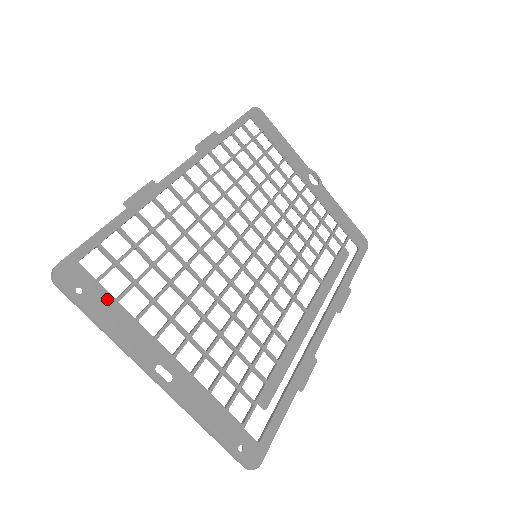
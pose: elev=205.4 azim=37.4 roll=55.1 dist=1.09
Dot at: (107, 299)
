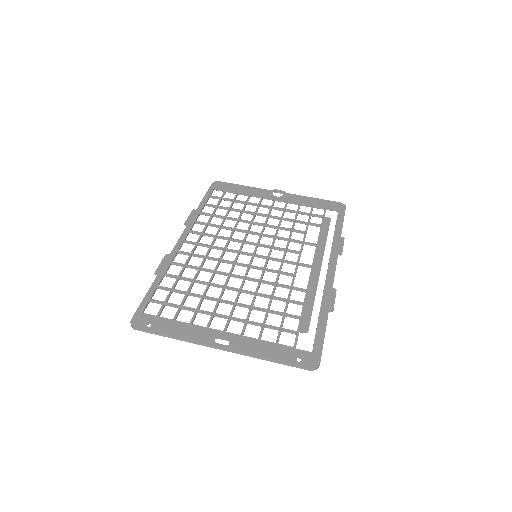
Dot at: (167, 322)
